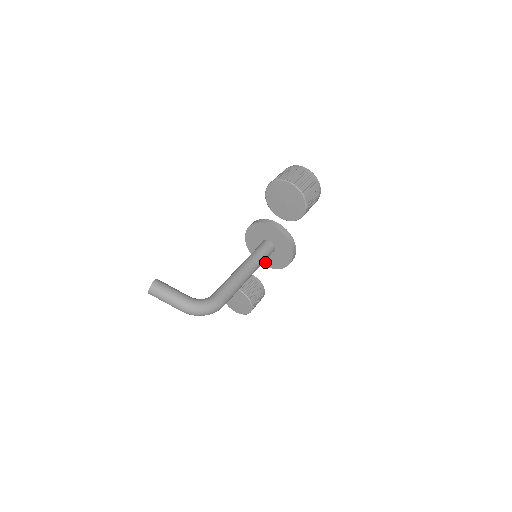
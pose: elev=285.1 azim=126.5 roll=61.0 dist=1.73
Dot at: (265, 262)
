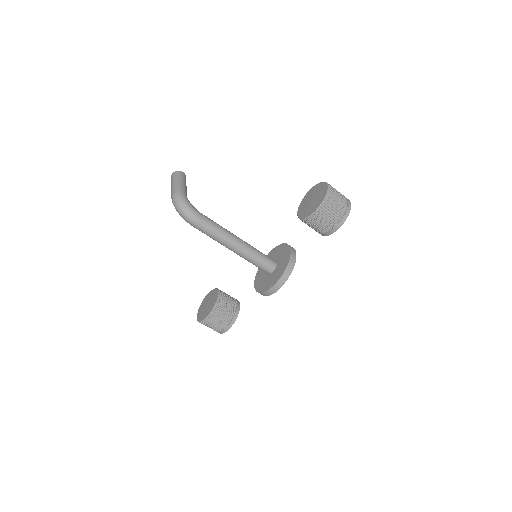
Dot at: (258, 284)
